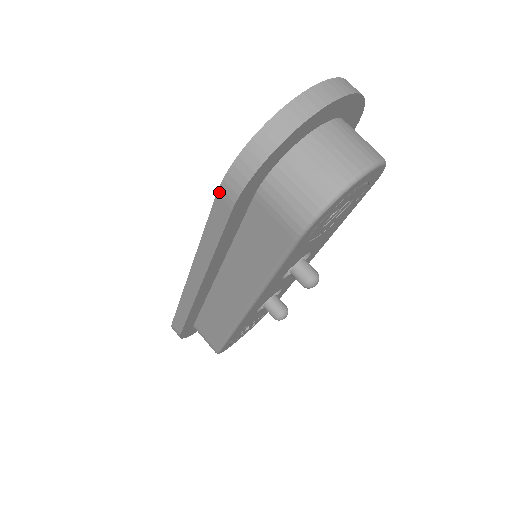
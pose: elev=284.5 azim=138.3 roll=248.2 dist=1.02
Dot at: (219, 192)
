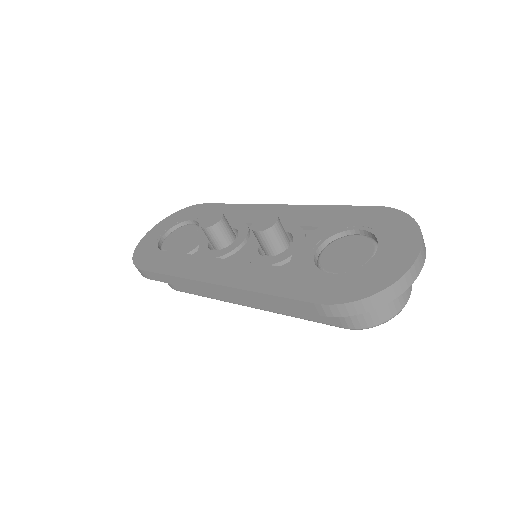
Dot at: (317, 305)
